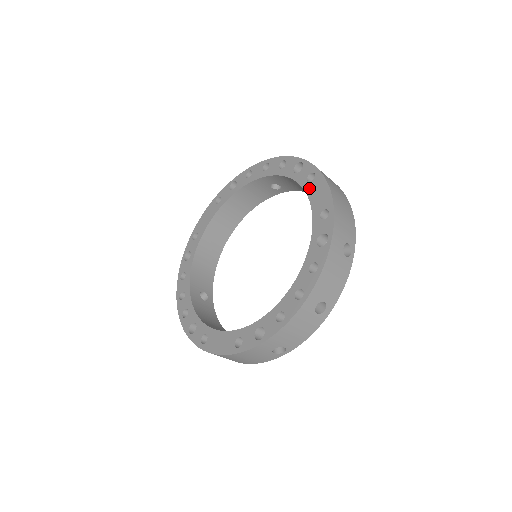
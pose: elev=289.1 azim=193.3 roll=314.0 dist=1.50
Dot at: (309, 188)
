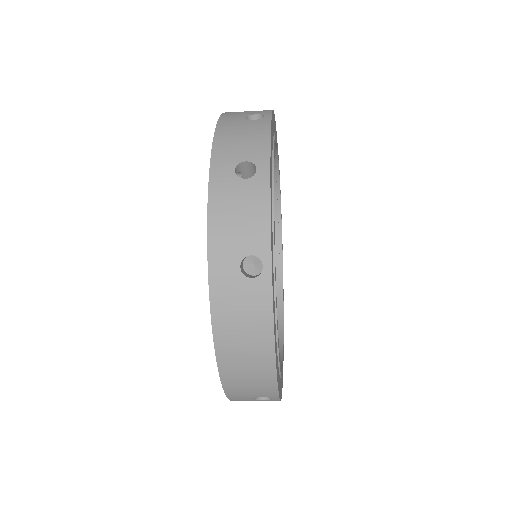
Dot at: occluded
